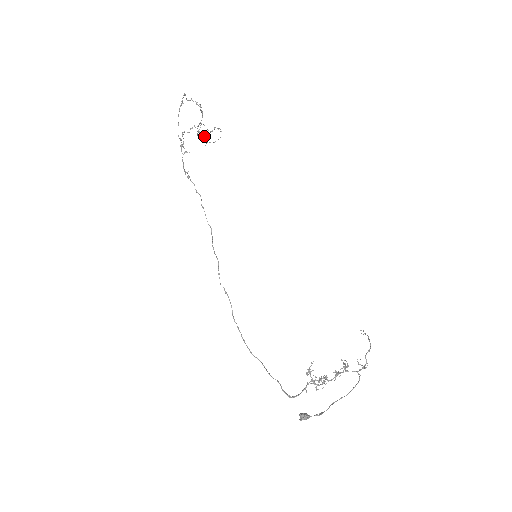
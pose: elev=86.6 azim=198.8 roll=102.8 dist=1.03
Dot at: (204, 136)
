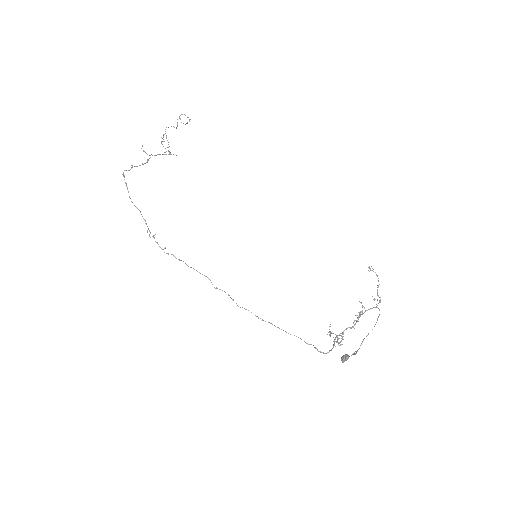
Dot at: (171, 154)
